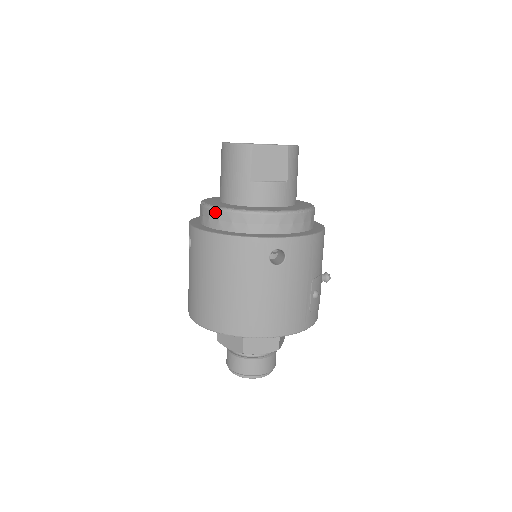
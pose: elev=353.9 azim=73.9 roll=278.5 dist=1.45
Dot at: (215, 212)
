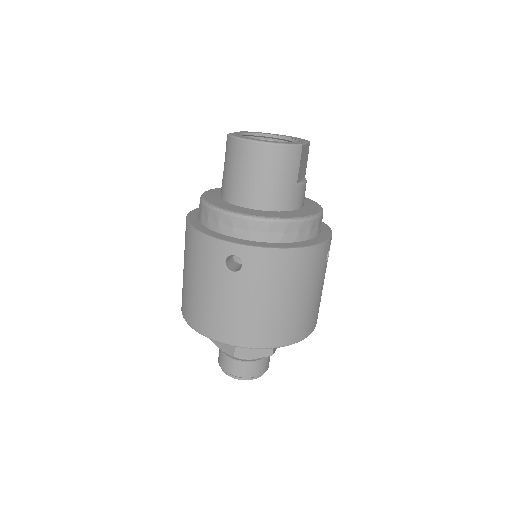
Dot at: (279, 225)
